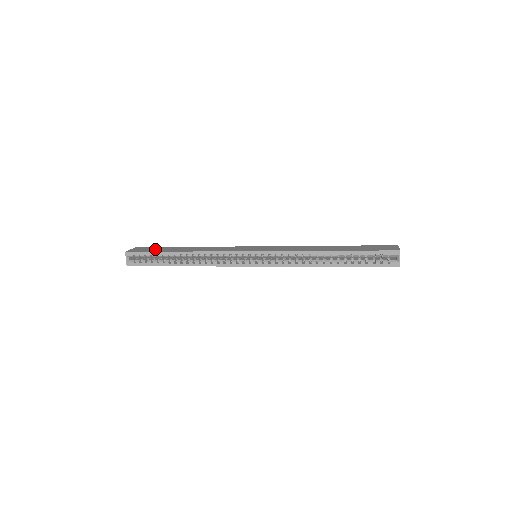
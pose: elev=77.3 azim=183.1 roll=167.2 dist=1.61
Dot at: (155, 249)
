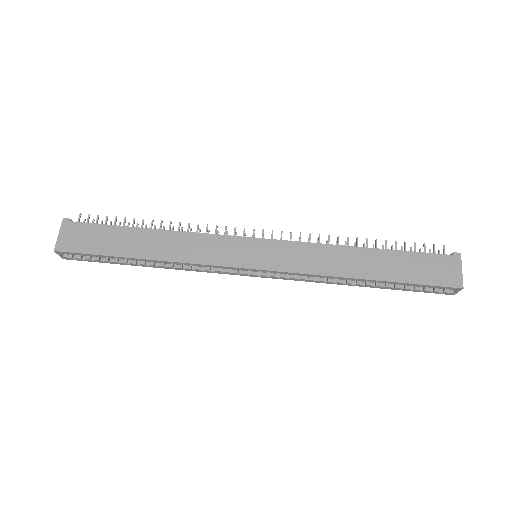
Dot at: (98, 240)
